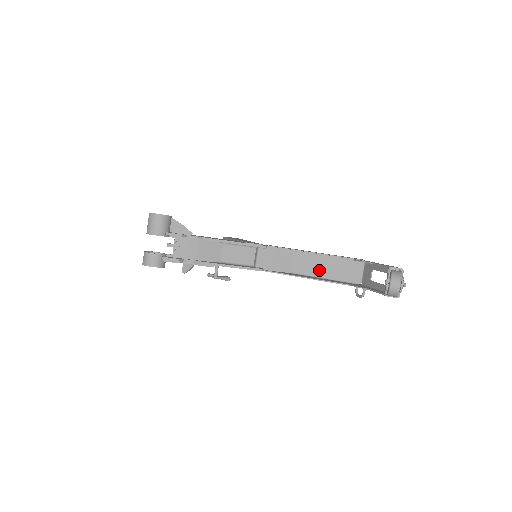
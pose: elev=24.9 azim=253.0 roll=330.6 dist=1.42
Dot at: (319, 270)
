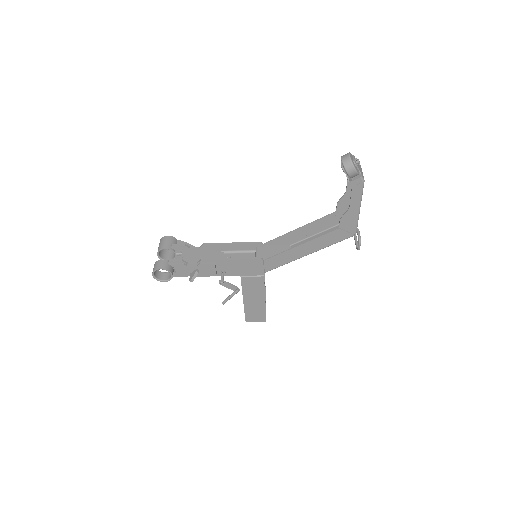
Dot at: occluded
